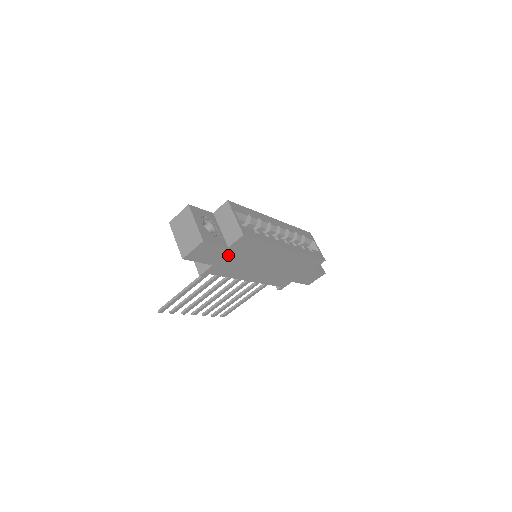
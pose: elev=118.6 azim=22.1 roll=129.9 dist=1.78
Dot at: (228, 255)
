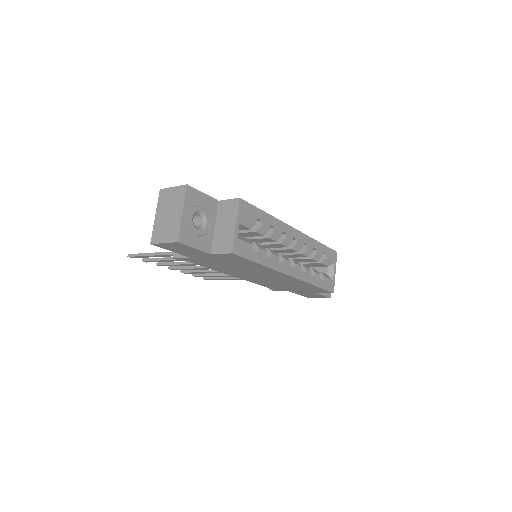
Dot at: (211, 257)
